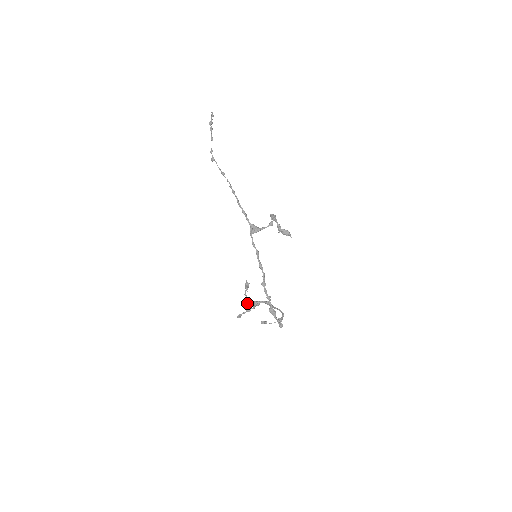
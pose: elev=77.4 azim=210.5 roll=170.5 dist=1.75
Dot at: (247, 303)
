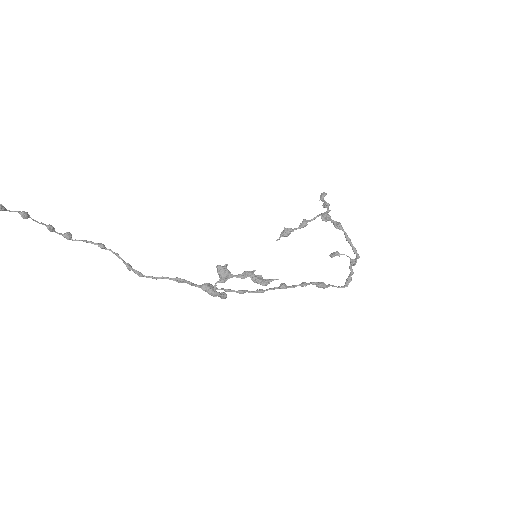
Dot at: (309, 220)
